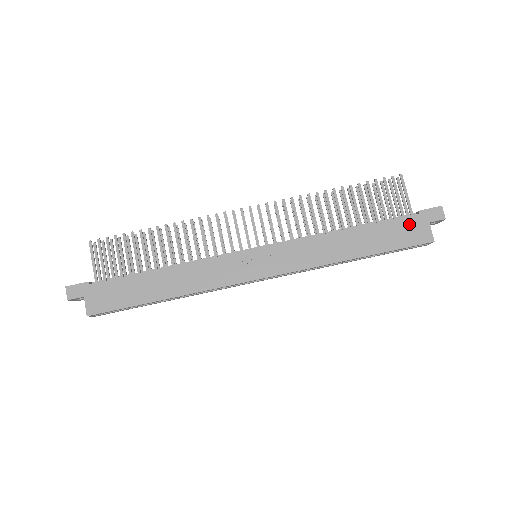
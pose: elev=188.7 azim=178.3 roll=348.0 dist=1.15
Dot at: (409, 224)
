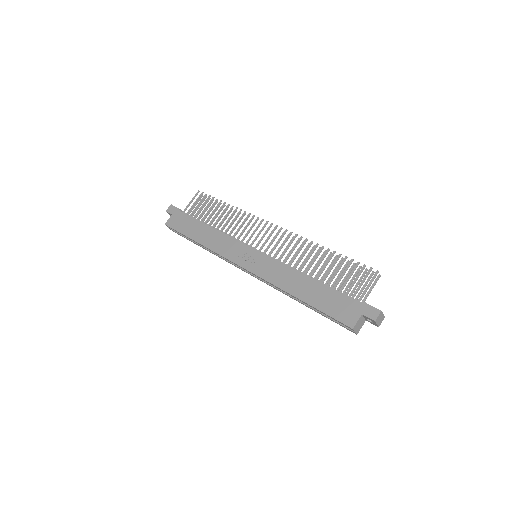
Dot at: (348, 304)
